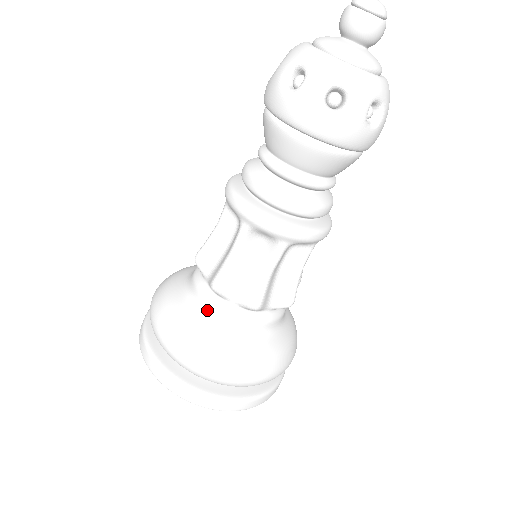
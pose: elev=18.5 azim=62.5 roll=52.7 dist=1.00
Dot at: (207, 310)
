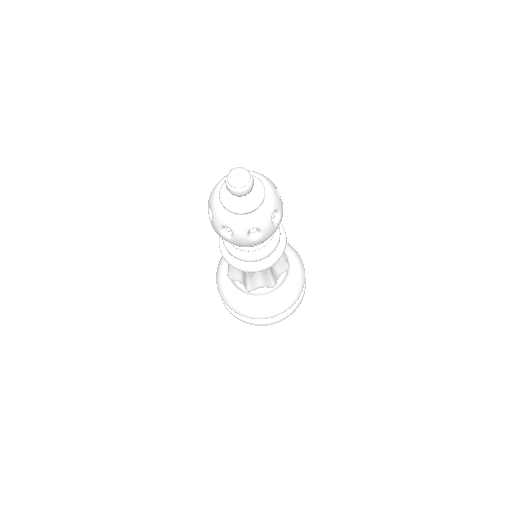
Dot at: (233, 283)
